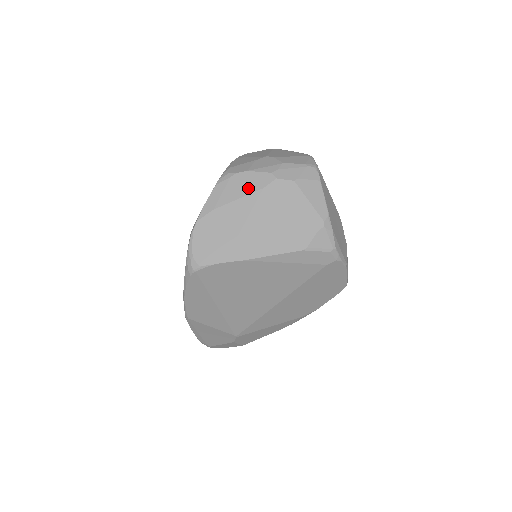
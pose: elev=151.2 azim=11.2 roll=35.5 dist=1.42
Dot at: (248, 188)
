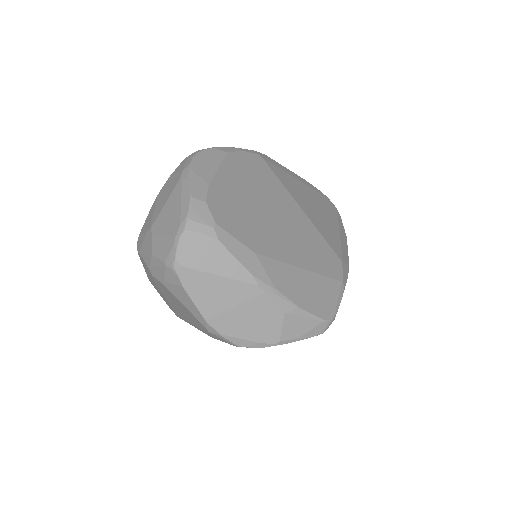
Dot at: (148, 272)
